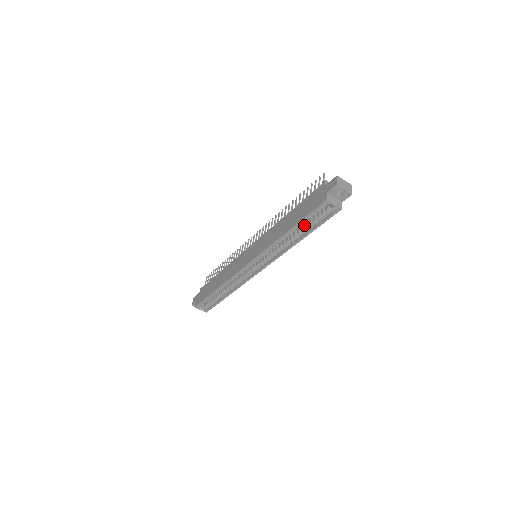
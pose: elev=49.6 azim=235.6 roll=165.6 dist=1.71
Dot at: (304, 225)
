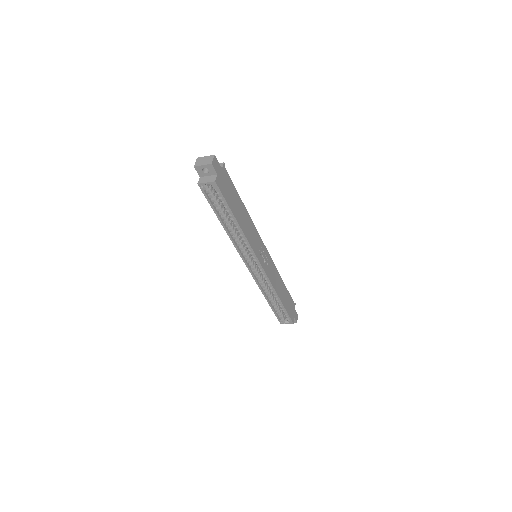
Dot at: occluded
